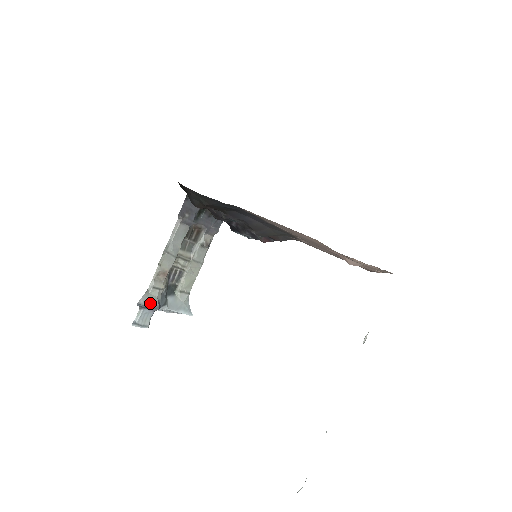
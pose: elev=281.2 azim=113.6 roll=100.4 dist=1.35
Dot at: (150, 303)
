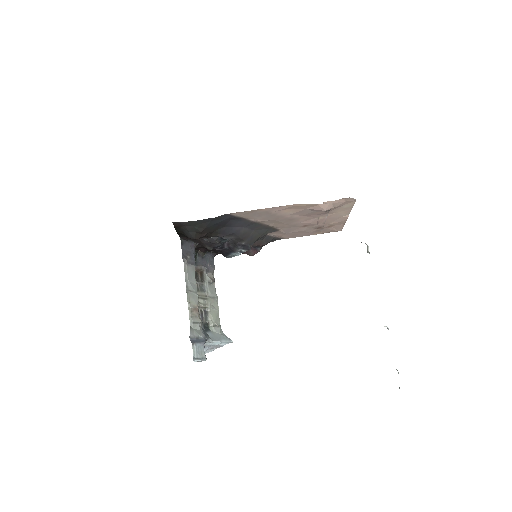
Dot at: (198, 335)
